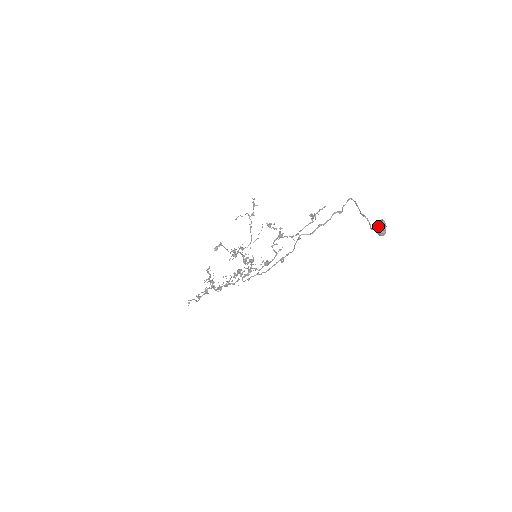
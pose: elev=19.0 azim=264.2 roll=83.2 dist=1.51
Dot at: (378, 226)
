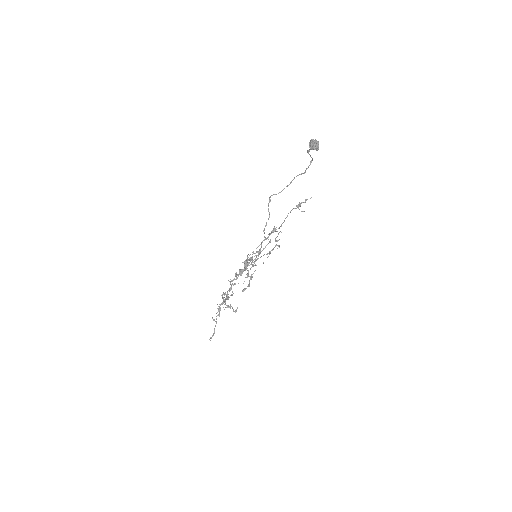
Dot at: (310, 142)
